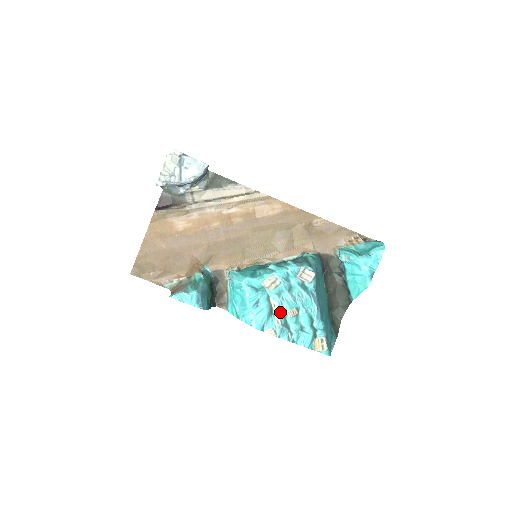
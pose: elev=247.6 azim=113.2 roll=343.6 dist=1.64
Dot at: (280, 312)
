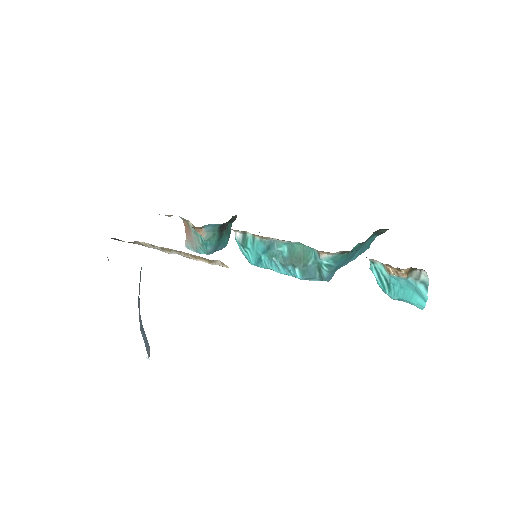
Dot at: occluded
